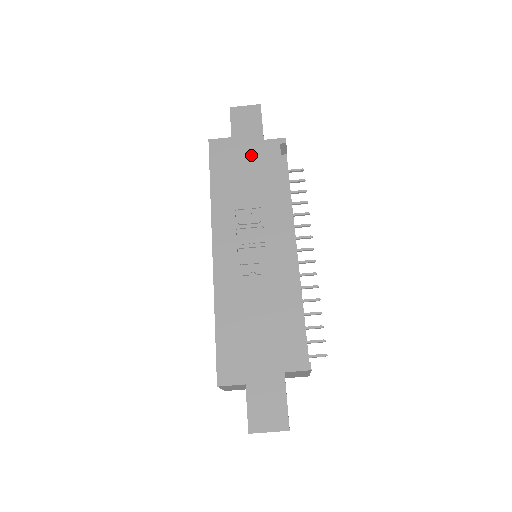
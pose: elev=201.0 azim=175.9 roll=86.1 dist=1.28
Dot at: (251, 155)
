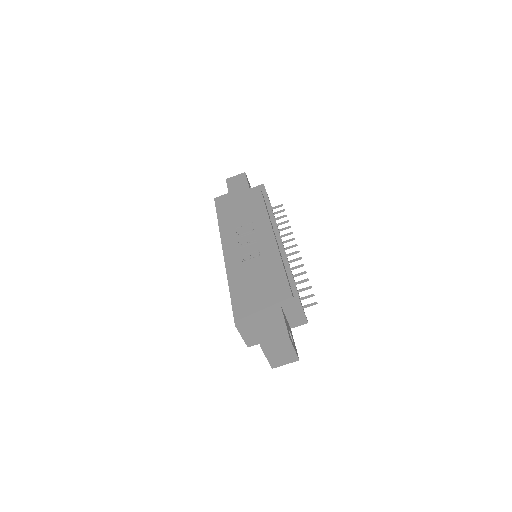
Dot at: (242, 198)
